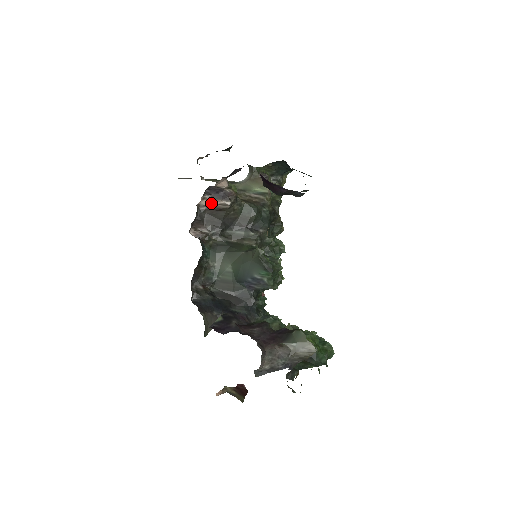
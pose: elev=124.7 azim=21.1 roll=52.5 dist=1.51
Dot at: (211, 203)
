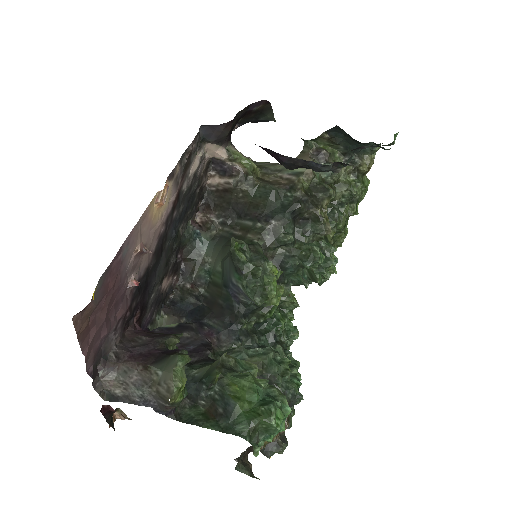
Dot at: (218, 182)
